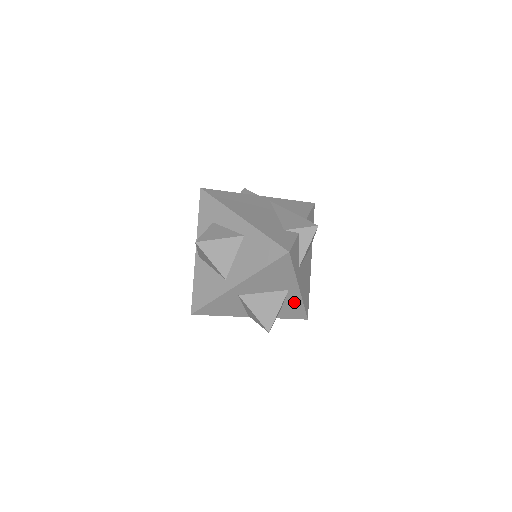
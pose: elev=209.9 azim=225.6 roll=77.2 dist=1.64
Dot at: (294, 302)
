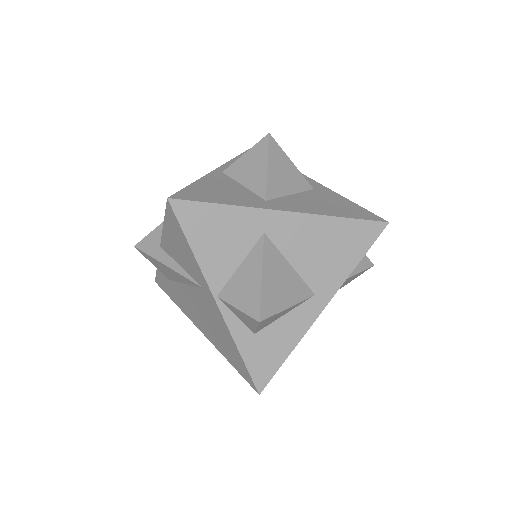
Dot at: (291, 330)
